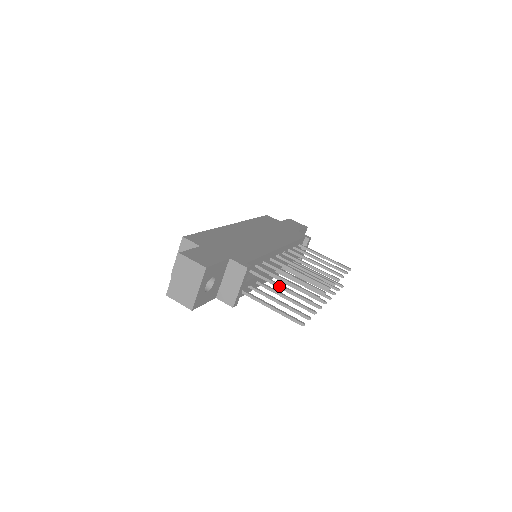
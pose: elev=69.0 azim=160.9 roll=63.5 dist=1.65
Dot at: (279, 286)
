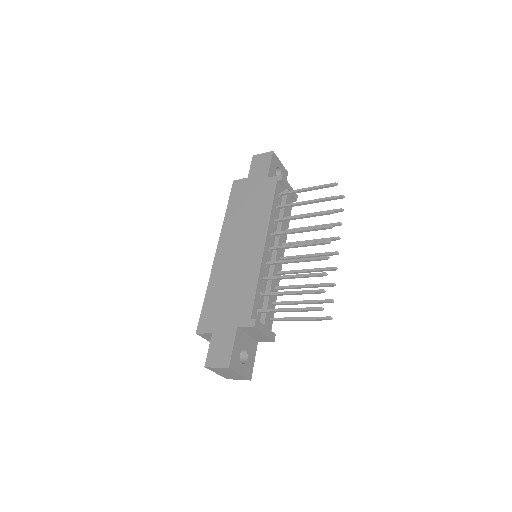
Dot at: (288, 311)
